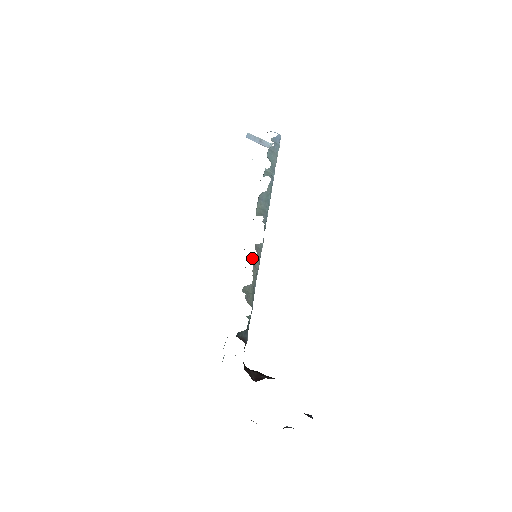
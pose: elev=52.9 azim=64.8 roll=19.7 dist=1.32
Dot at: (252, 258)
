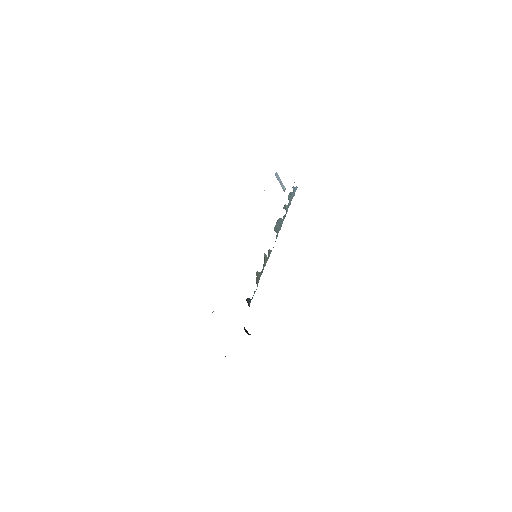
Dot at: (265, 256)
